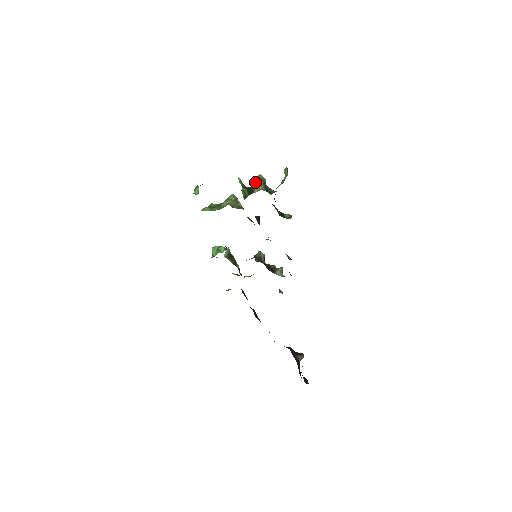
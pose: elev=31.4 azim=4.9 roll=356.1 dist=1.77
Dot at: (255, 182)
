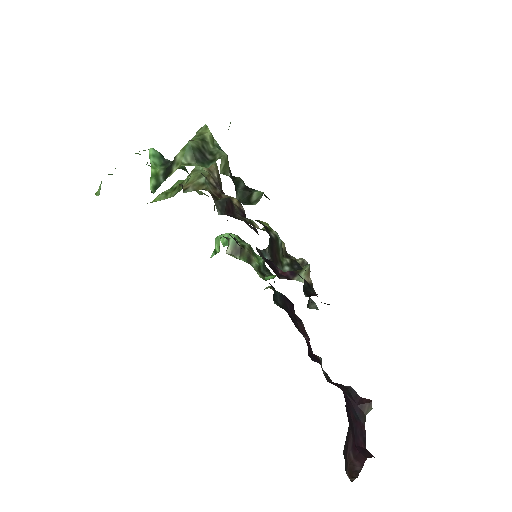
Dot at: occluded
